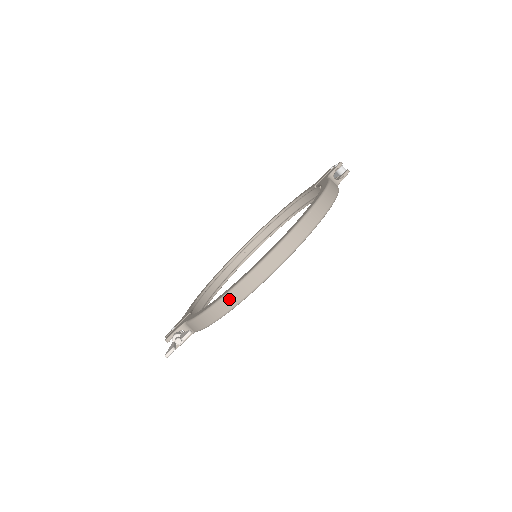
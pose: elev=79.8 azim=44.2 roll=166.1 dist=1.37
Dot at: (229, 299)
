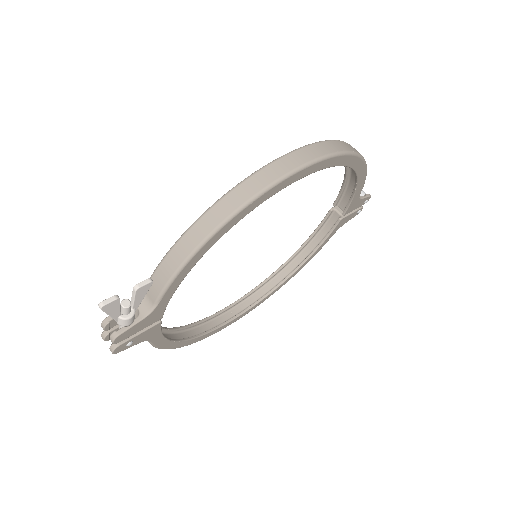
Dot at: (227, 202)
